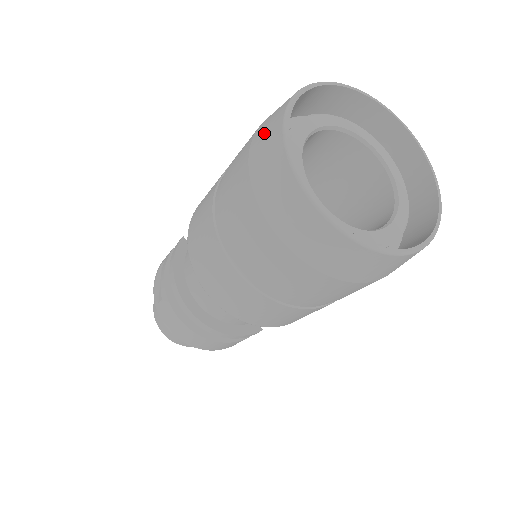
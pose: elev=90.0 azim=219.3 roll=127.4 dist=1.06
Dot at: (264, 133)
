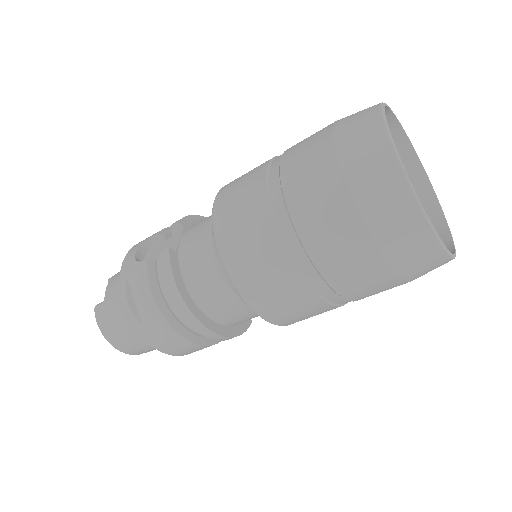
Dot at: (365, 164)
